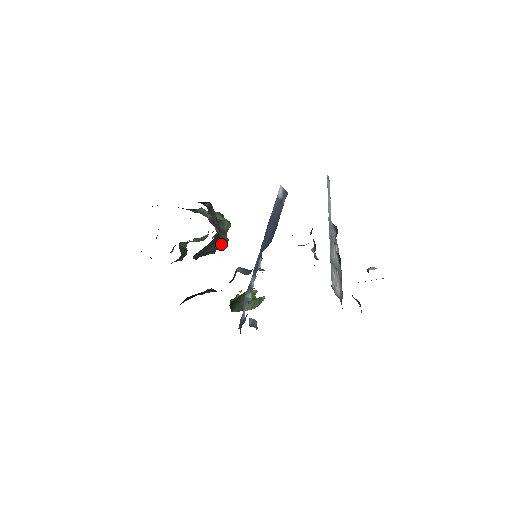
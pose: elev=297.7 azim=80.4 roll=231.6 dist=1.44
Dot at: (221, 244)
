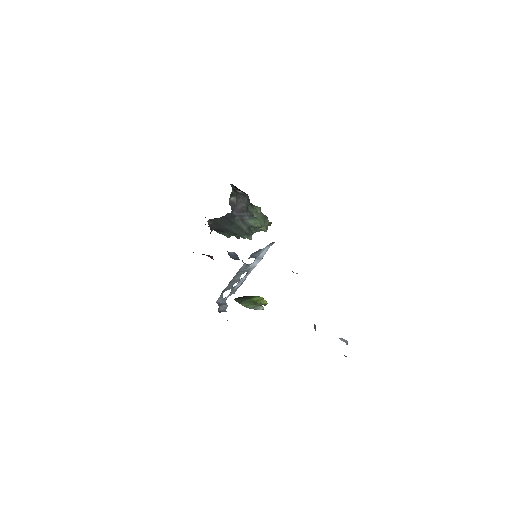
Dot at: (239, 230)
